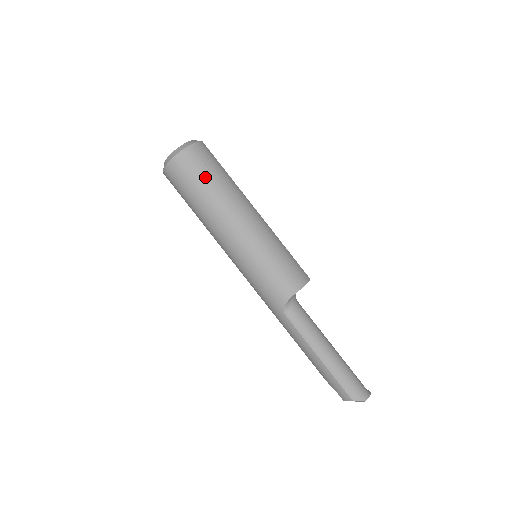
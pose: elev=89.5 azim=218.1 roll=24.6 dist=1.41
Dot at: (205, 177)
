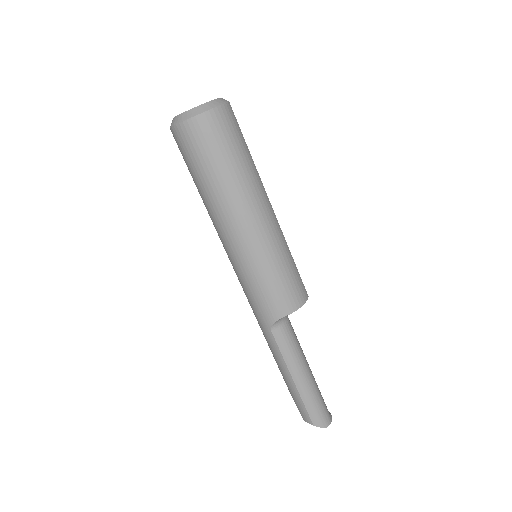
Dot at: (223, 156)
